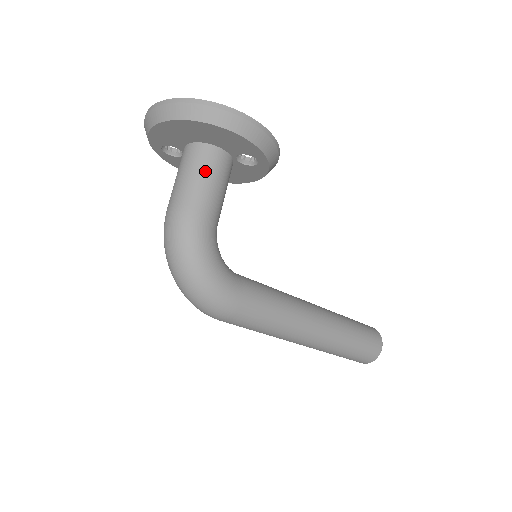
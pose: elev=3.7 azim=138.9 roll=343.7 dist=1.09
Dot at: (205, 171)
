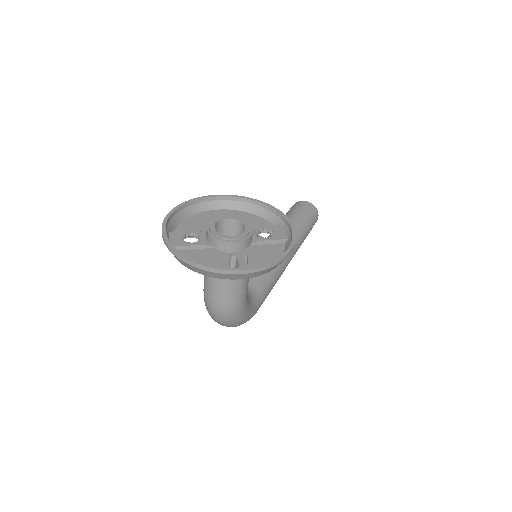
Dot at: occluded
